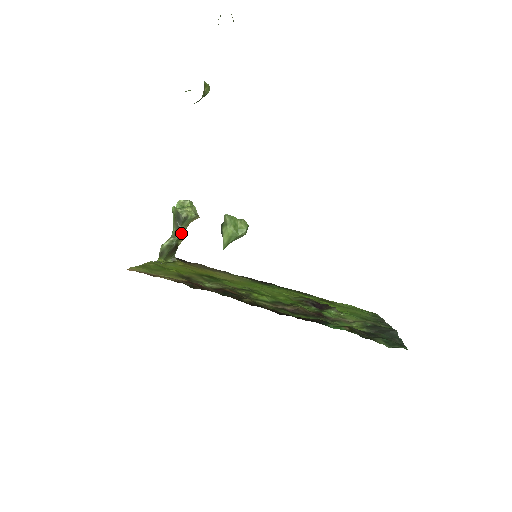
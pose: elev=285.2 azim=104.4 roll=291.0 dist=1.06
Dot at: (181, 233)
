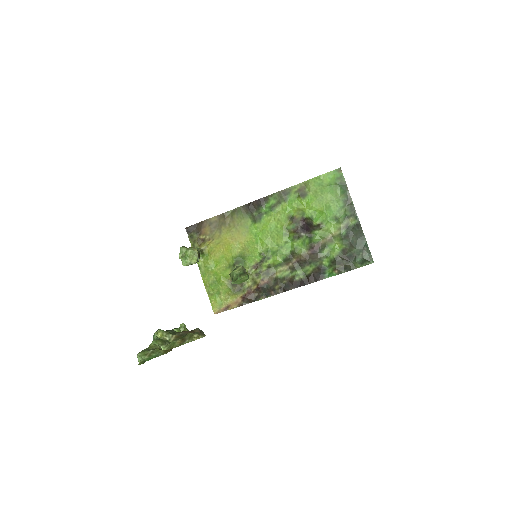
Dot at: occluded
